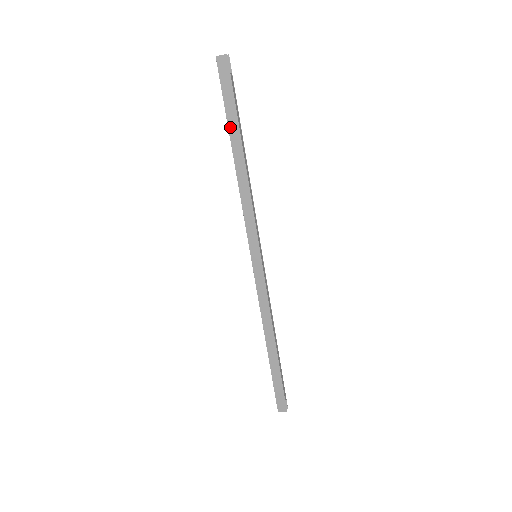
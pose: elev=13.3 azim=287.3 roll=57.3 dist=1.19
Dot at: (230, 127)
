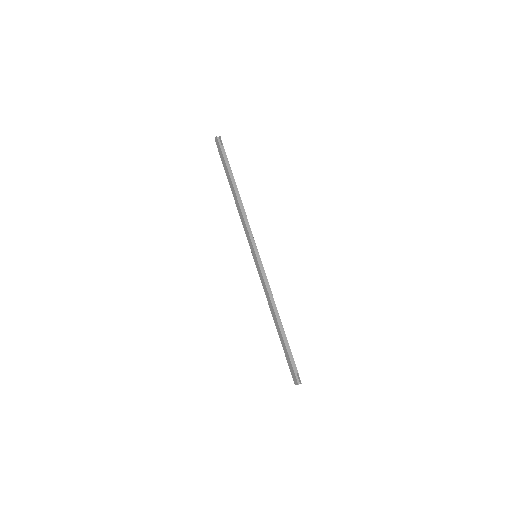
Dot at: (227, 176)
